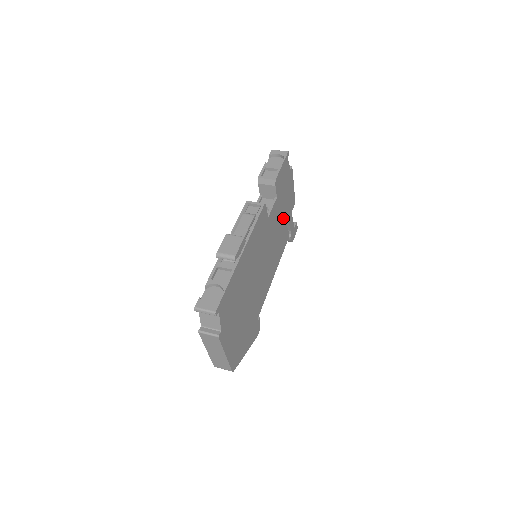
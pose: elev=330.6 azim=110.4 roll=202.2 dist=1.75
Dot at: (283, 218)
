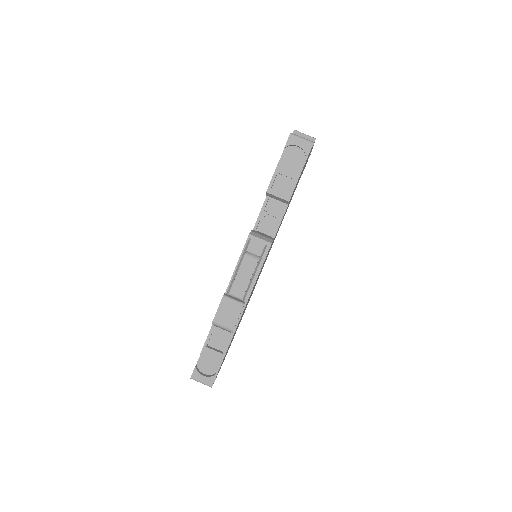
Dot at: occluded
